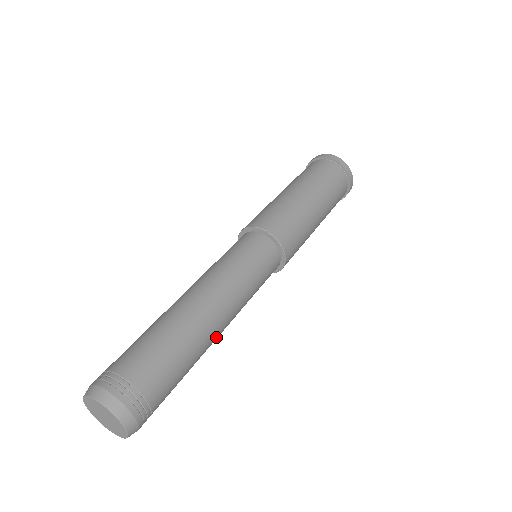
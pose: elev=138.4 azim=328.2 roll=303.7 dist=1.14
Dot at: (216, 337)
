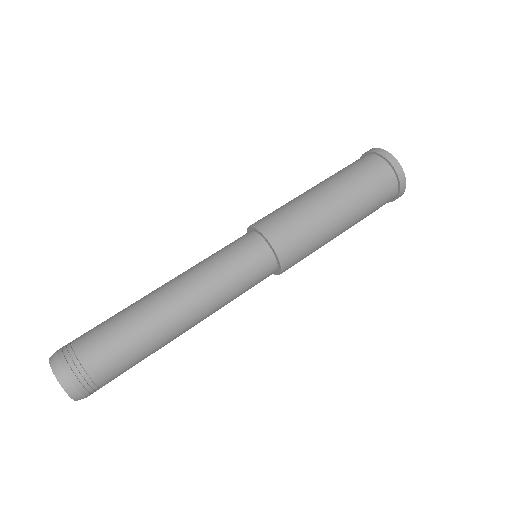
Dot at: (181, 334)
